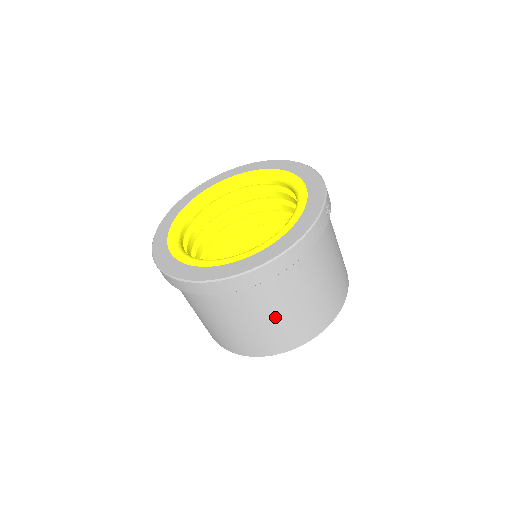
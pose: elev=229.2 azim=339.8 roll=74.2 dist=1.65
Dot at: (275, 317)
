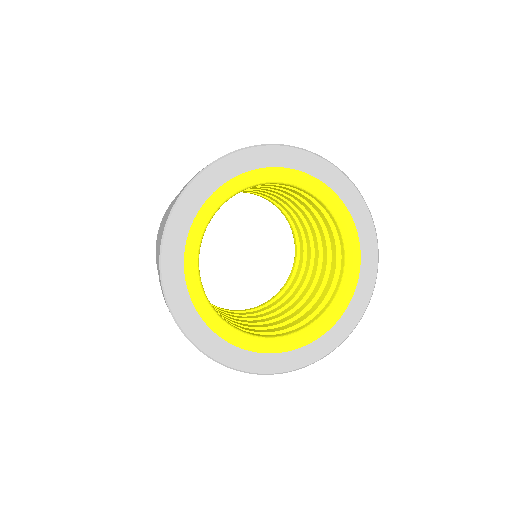
Dot at: occluded
